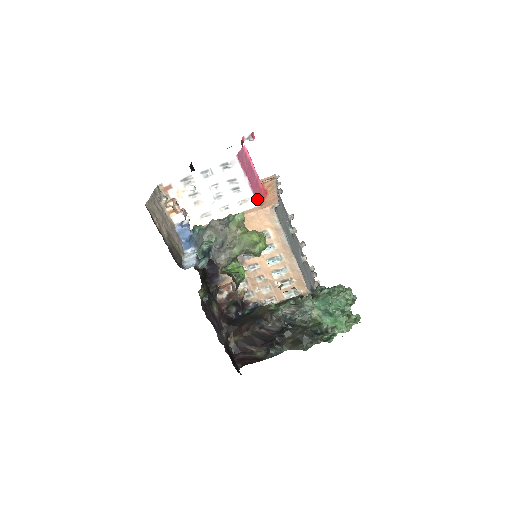
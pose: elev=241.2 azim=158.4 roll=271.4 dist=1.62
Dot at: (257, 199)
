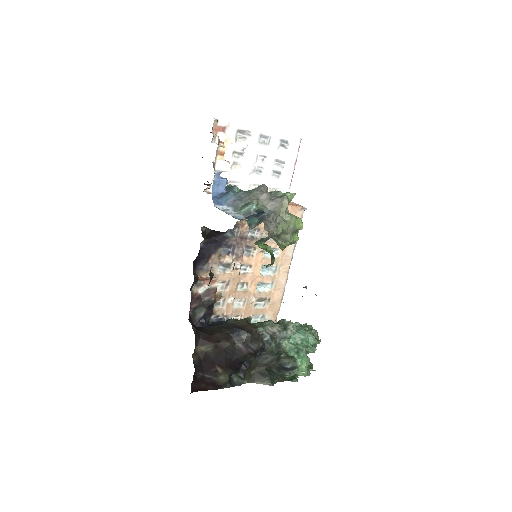
Dot at: occluded
